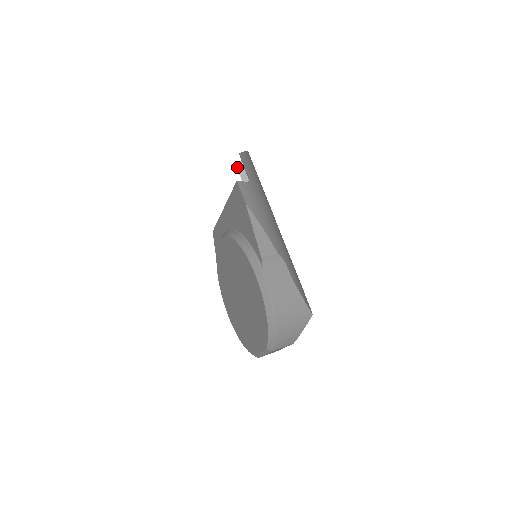
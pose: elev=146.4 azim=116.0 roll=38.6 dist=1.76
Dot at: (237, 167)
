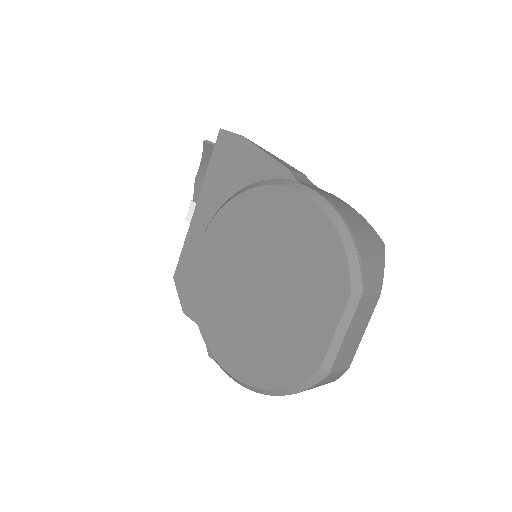
Dot at: (185, 218)
